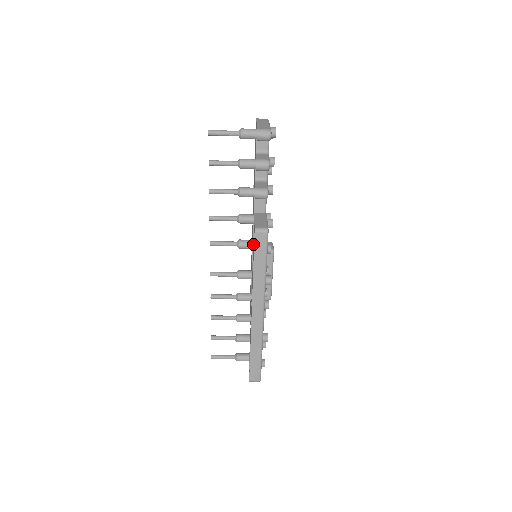
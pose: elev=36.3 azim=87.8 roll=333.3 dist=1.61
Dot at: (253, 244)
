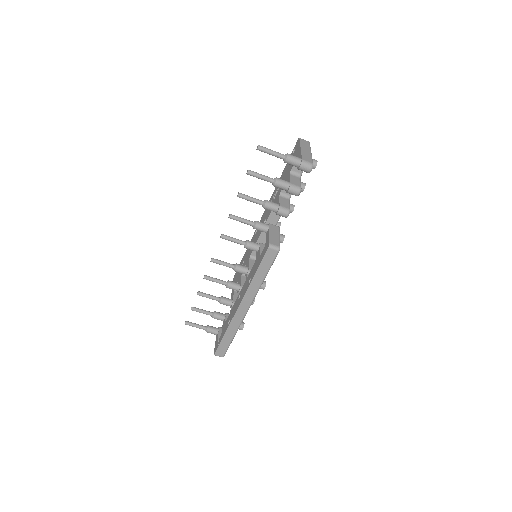
Dot at: (260, 250)
